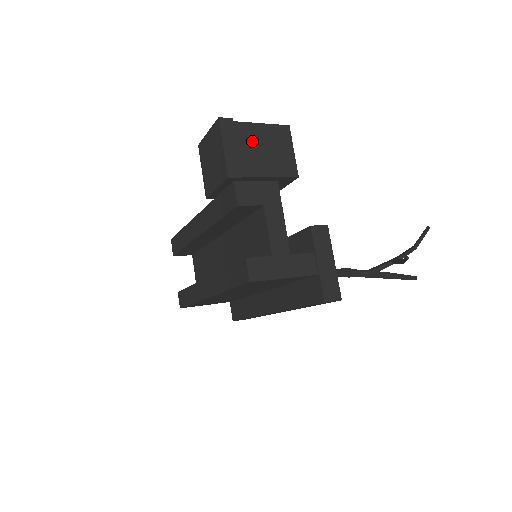
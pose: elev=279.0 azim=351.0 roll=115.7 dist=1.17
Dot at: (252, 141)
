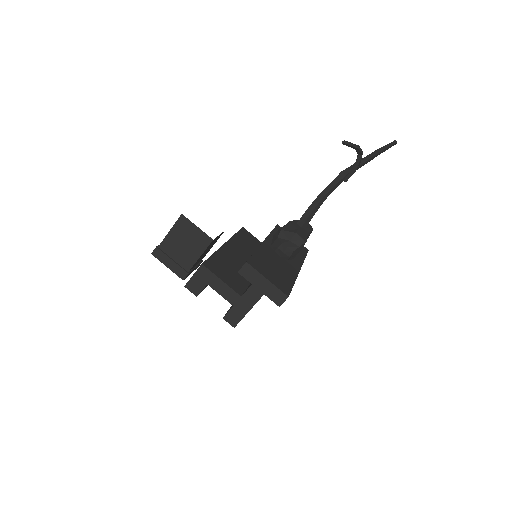
Dot at: (175, 247)
